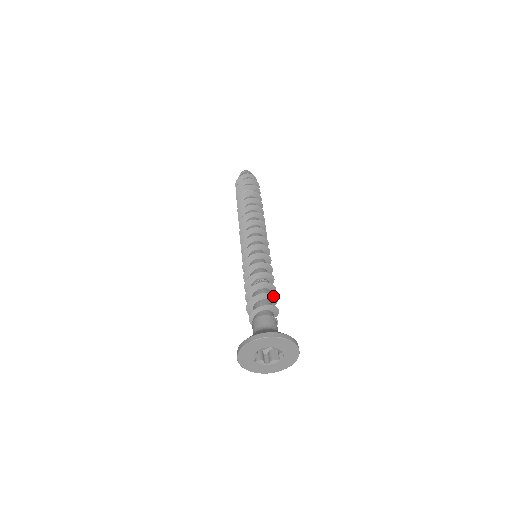
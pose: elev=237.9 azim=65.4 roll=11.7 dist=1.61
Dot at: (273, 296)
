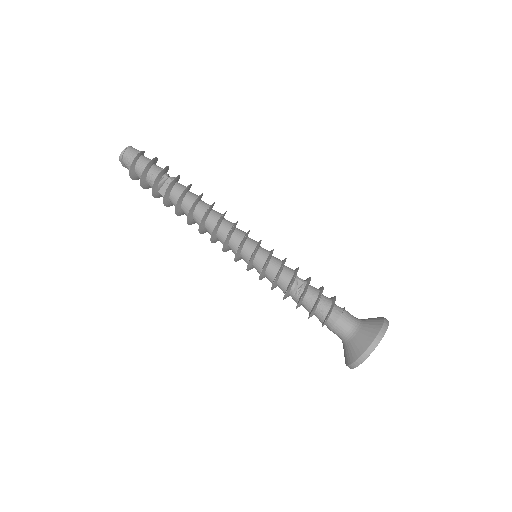
Dot at: (321, 294)
